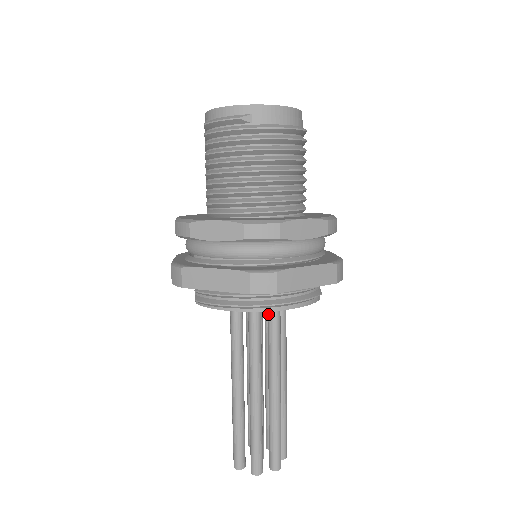
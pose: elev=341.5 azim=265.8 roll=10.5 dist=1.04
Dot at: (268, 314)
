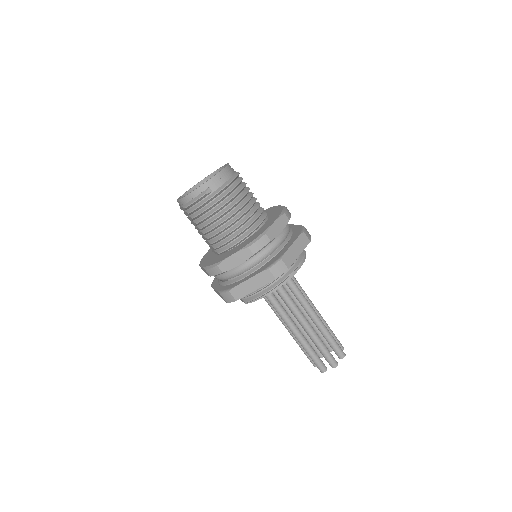
Dot at: occluded
